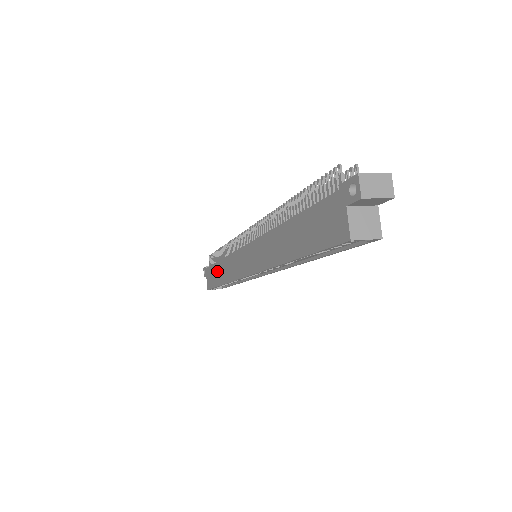
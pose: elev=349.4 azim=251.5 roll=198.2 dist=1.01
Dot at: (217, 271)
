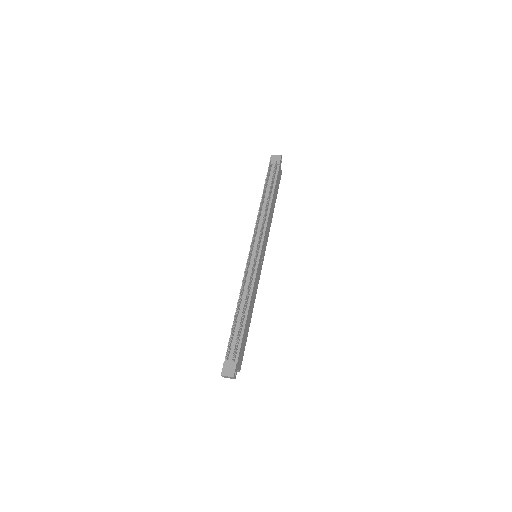
Dot at: occluded
